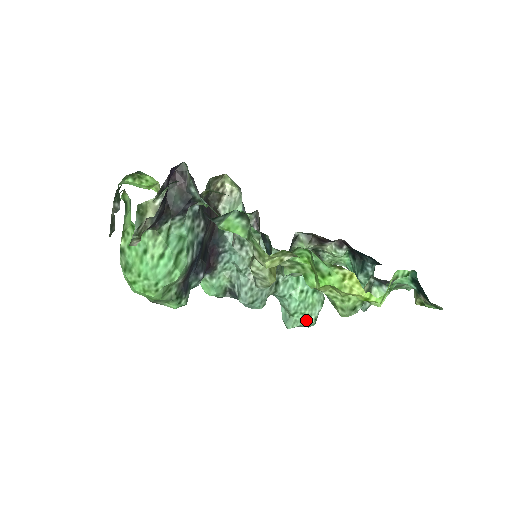
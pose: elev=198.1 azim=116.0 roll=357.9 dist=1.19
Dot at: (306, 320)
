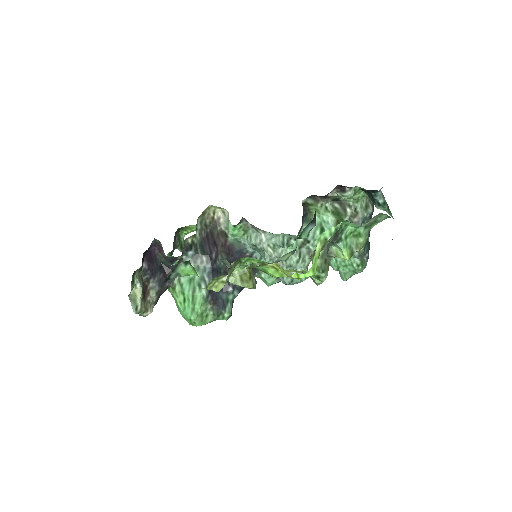
Dot at: (351, 269)
